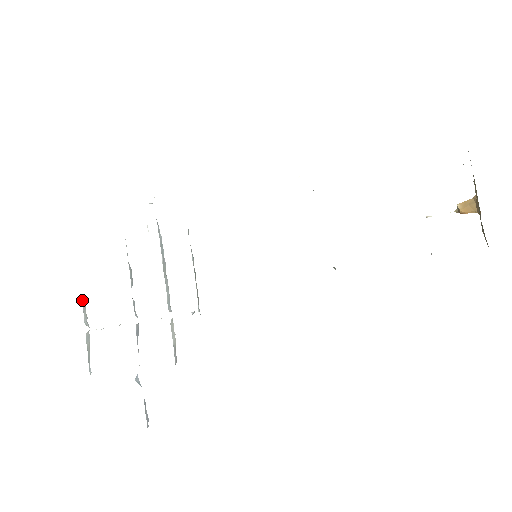
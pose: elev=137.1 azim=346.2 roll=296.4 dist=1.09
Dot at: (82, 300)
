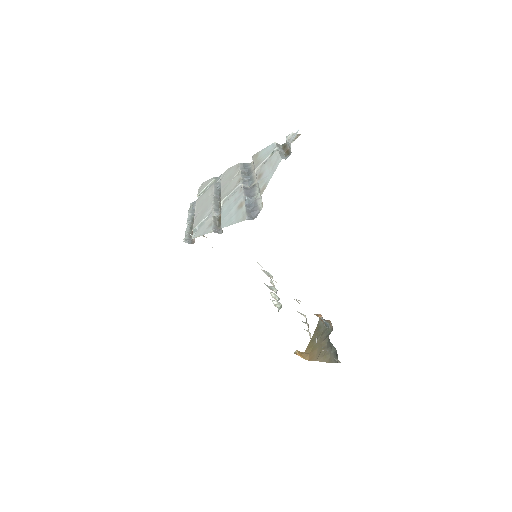
Dot at: (277, 143)
